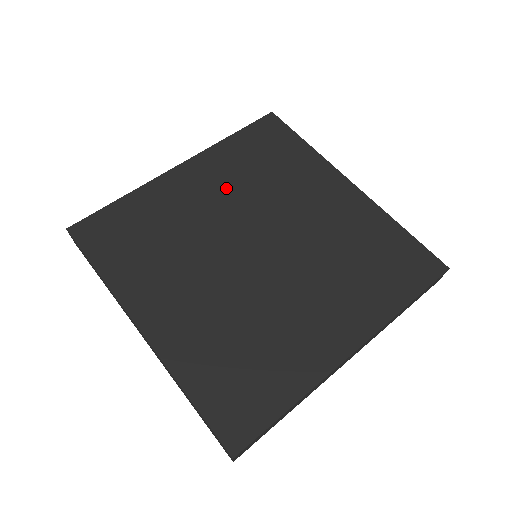
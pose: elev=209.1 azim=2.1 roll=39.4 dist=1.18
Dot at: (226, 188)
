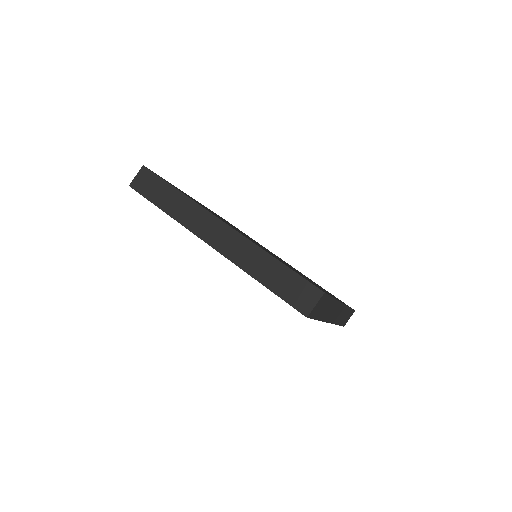
Dot at: occluded
